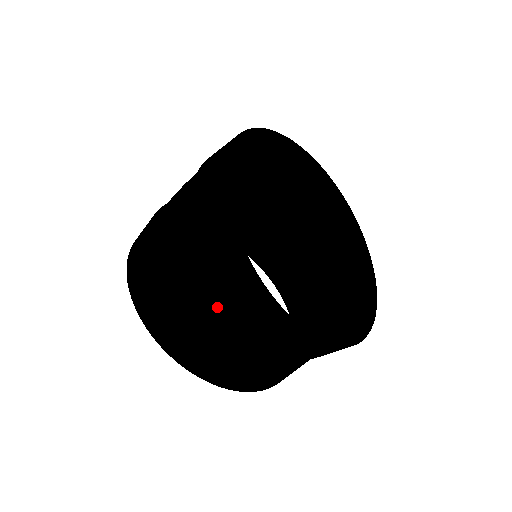
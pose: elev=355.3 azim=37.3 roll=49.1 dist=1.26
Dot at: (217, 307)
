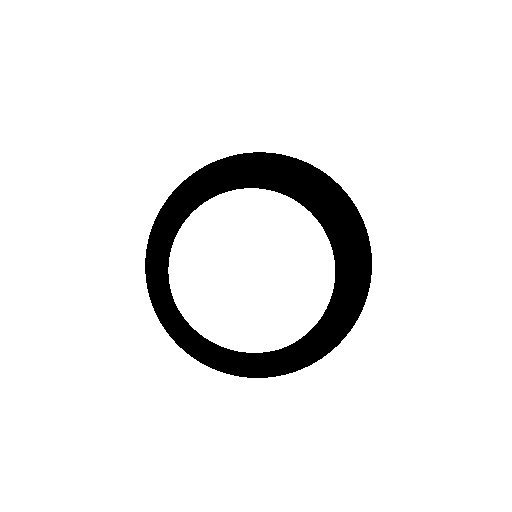
Dot at: occluded
